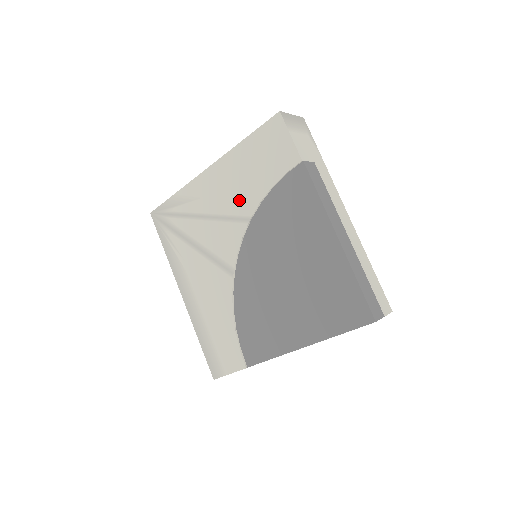
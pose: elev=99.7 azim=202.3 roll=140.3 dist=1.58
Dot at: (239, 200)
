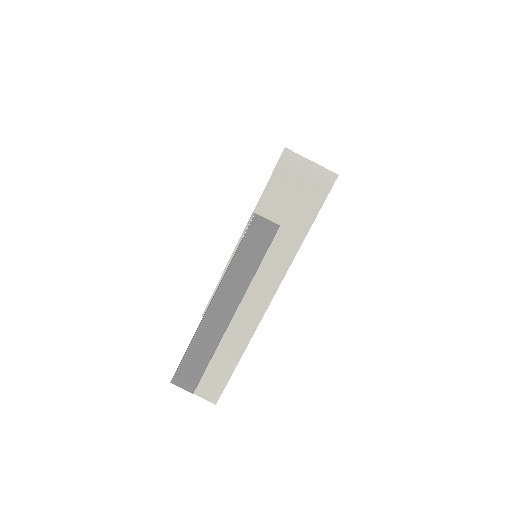
Dot at: occluded
